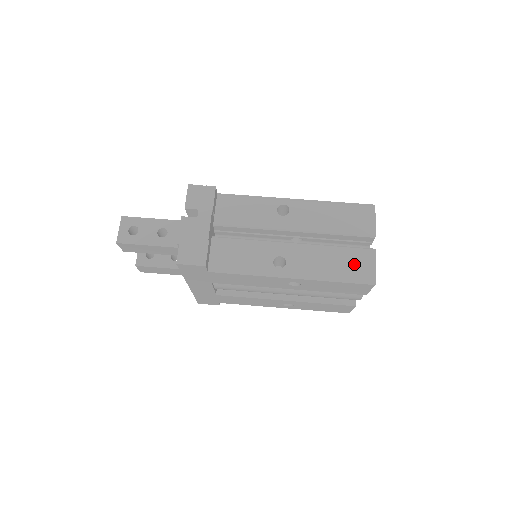
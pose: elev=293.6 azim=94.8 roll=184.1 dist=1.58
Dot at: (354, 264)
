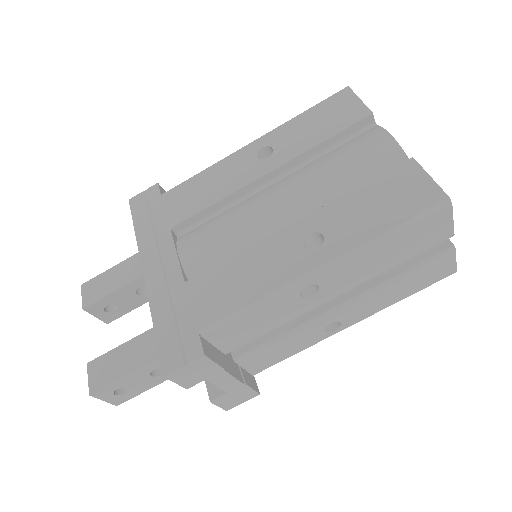
Dot at: (427, 276)
